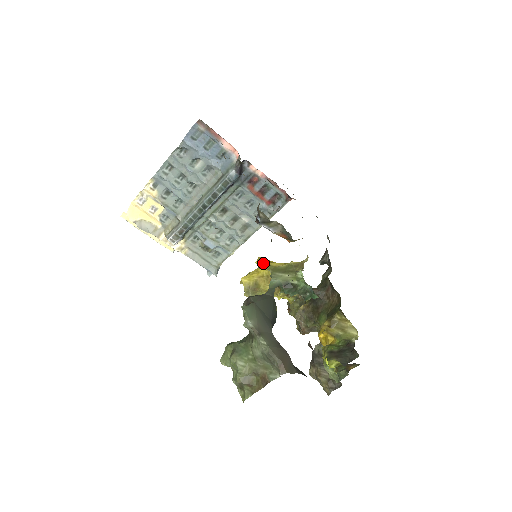
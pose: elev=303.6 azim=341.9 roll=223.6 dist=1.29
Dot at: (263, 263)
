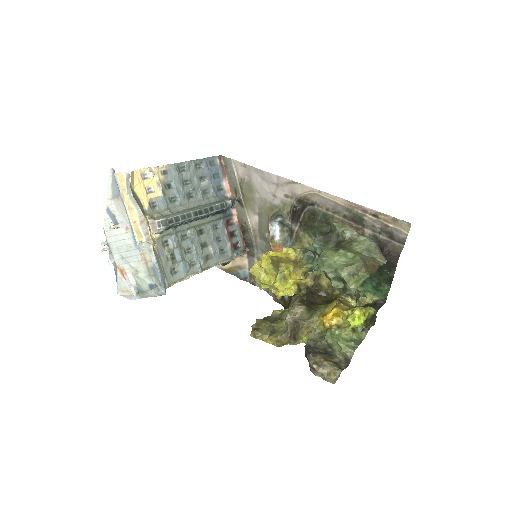
Dot at: (278, 251)
